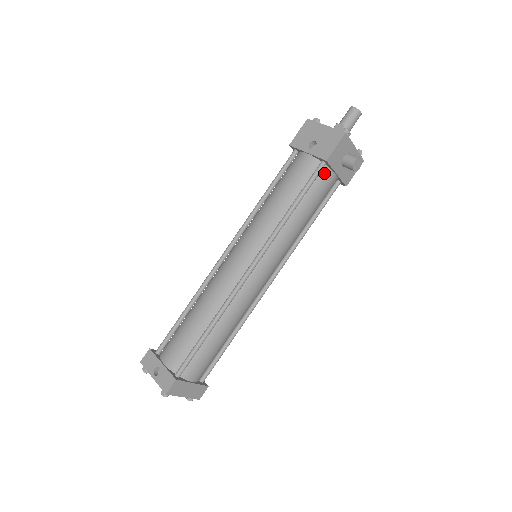
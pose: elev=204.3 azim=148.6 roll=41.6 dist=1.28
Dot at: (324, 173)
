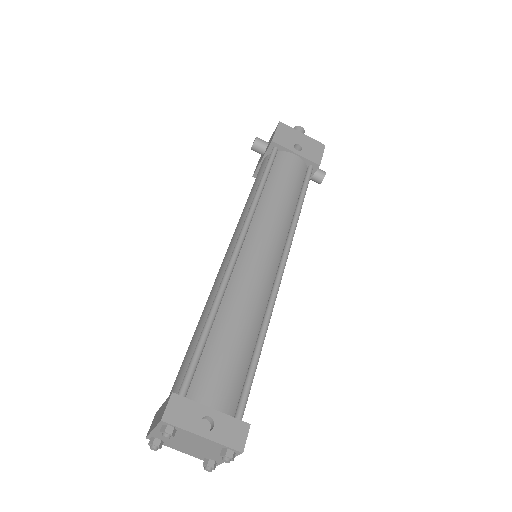
Dot at: occluded
